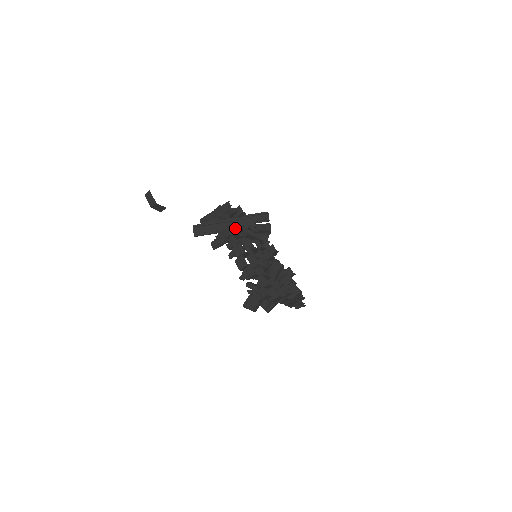
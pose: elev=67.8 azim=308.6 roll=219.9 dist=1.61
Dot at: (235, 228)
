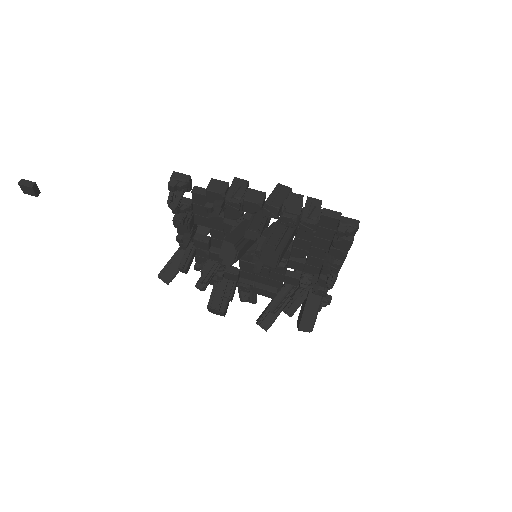
Dot at: occluded
